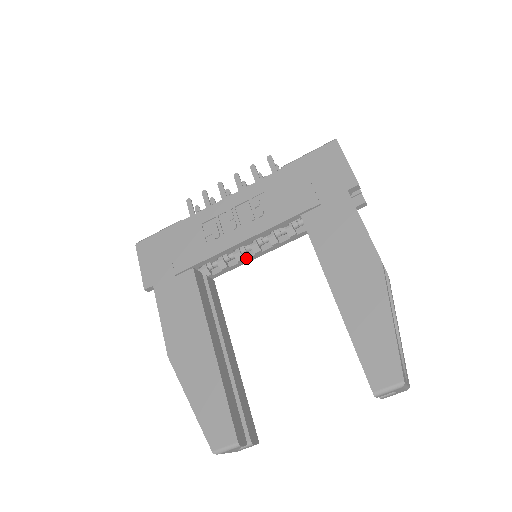
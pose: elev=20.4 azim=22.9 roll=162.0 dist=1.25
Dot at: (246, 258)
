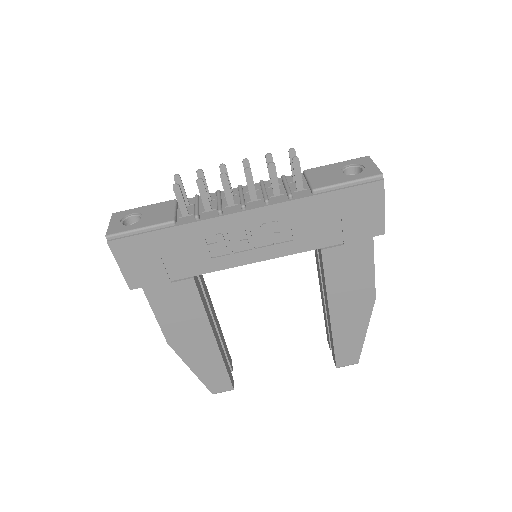
Dot at: occluded
